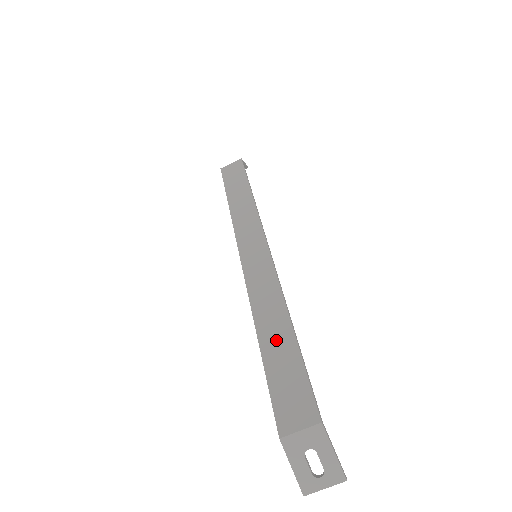
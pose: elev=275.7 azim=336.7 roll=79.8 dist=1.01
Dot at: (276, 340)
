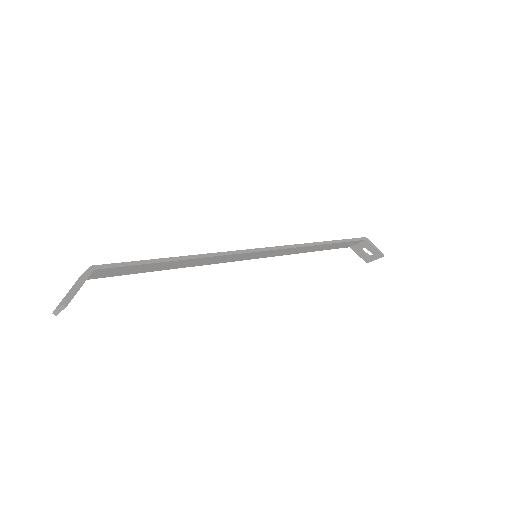
Dot at: occluded
